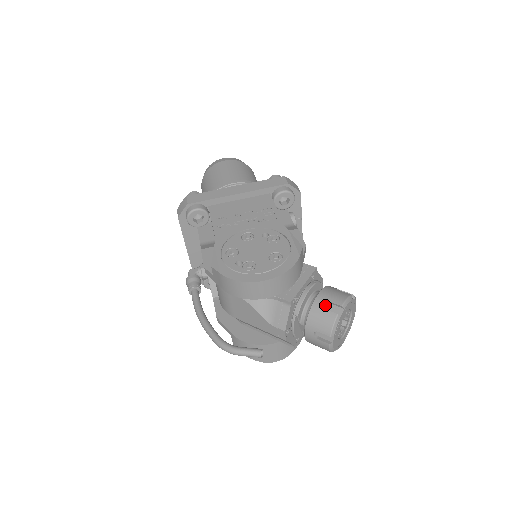
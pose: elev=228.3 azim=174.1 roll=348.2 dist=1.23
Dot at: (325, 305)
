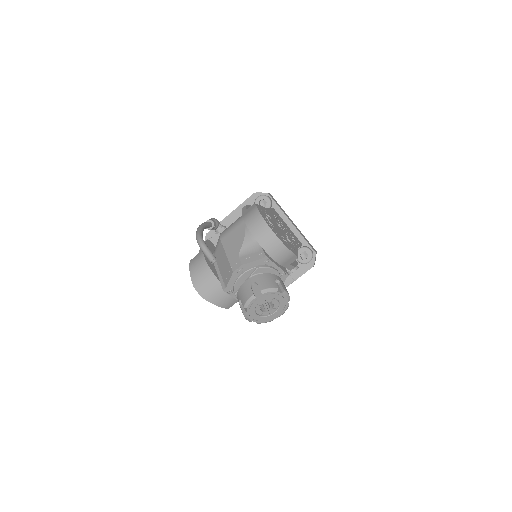
Dot at: (276, 282)
